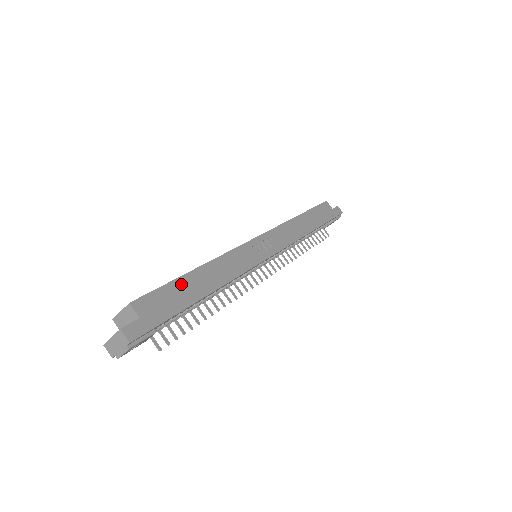
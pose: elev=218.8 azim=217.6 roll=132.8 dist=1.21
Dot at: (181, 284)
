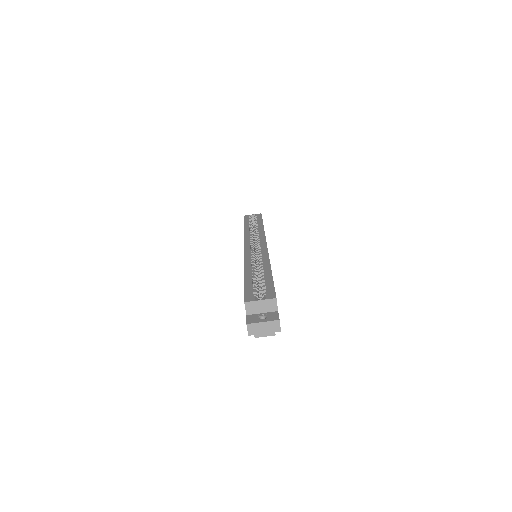
Dot at: occluded
